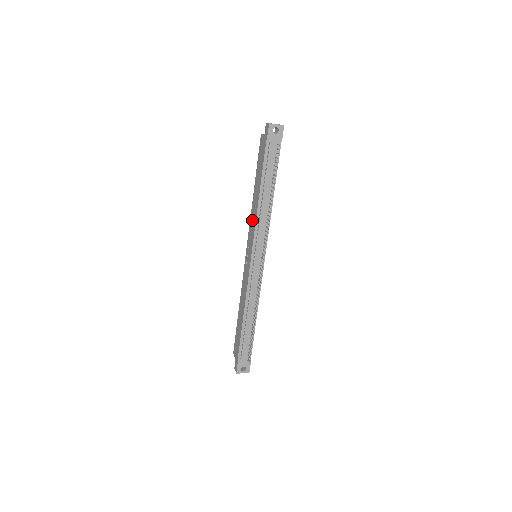
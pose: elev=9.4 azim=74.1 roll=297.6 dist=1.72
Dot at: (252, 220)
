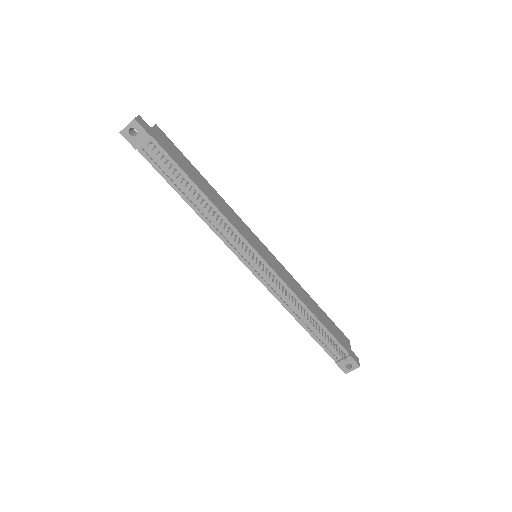
Dot at: occluded
